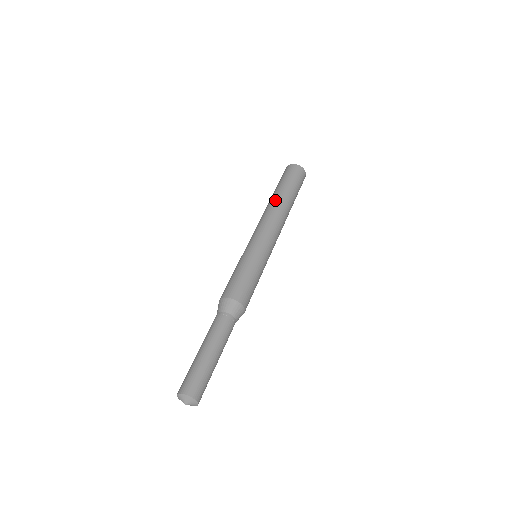
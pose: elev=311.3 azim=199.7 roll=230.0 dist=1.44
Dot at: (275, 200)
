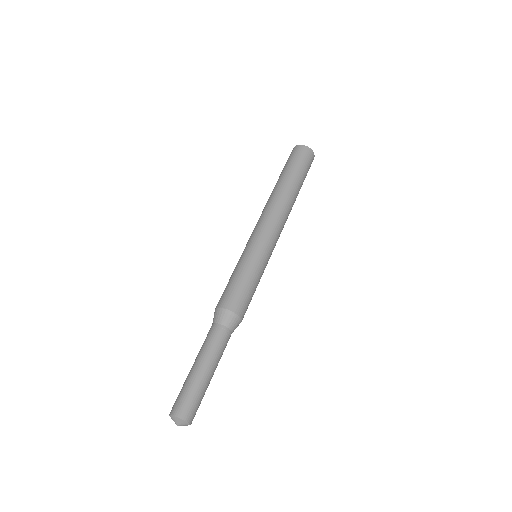
Dot at: (288, 194)
